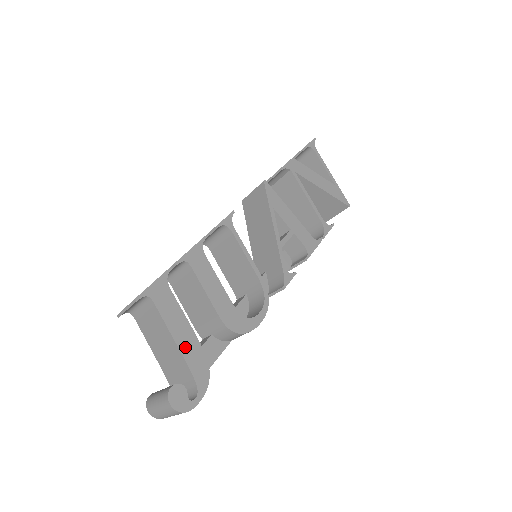
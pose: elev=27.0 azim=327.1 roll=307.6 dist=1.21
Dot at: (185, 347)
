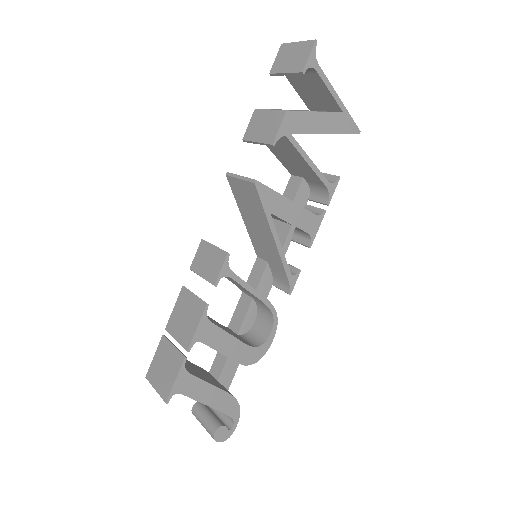
Dot at: (216, 404)
